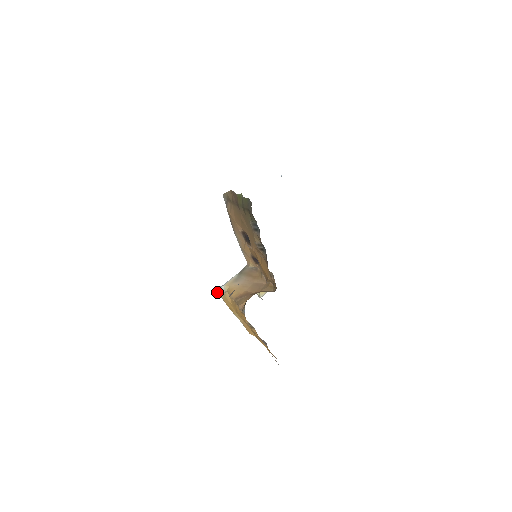
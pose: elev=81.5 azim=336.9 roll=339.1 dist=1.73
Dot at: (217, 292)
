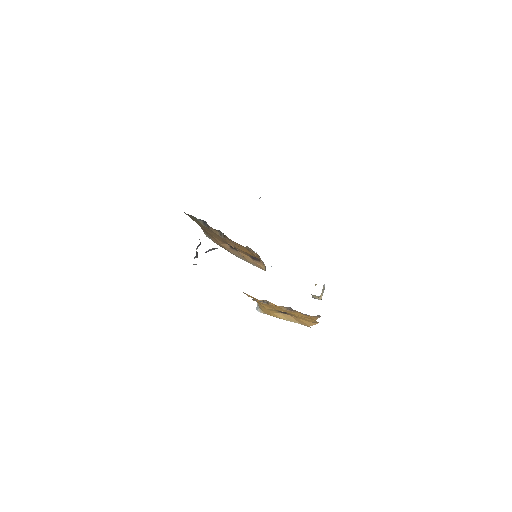
Dot at: occluded
